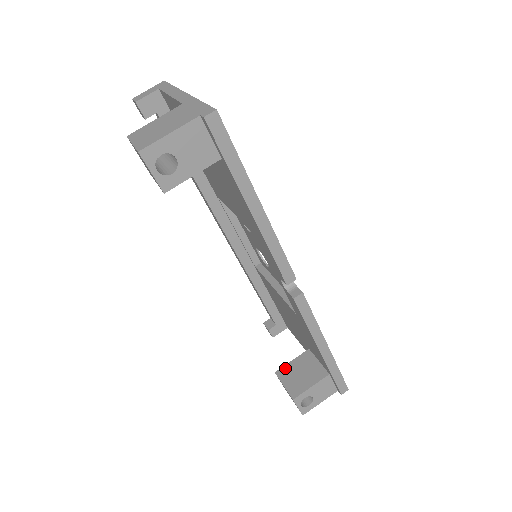
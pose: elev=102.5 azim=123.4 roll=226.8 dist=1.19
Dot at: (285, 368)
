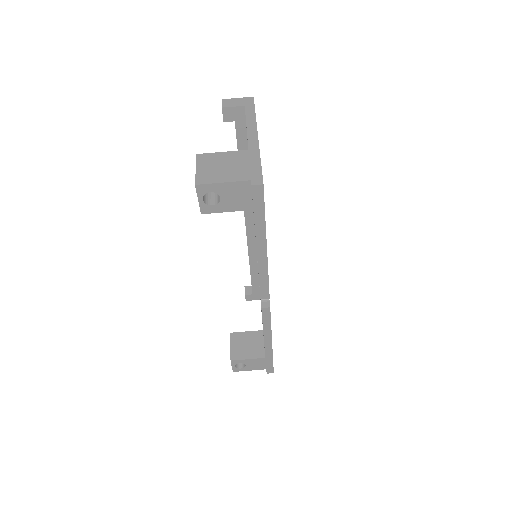
Dot at: (239, 334)
